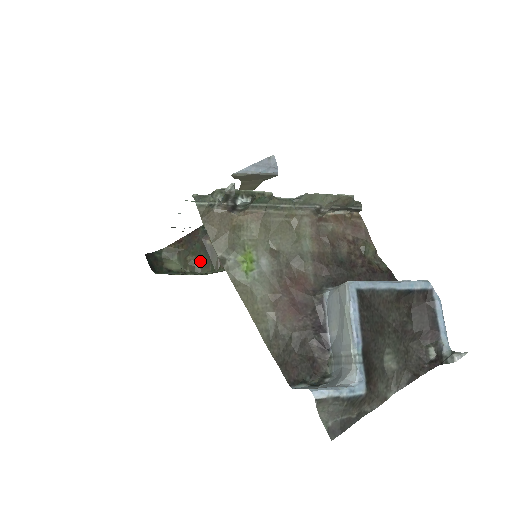
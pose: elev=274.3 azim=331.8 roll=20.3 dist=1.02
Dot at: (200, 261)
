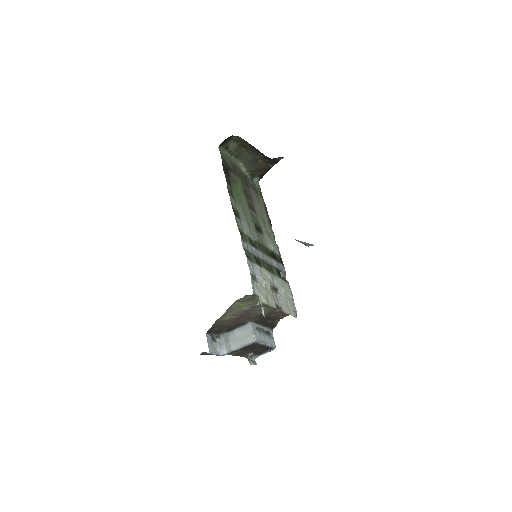
Dot at: (246, 157)
